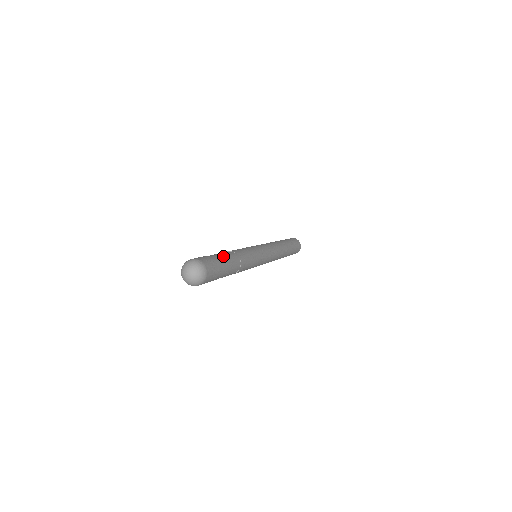
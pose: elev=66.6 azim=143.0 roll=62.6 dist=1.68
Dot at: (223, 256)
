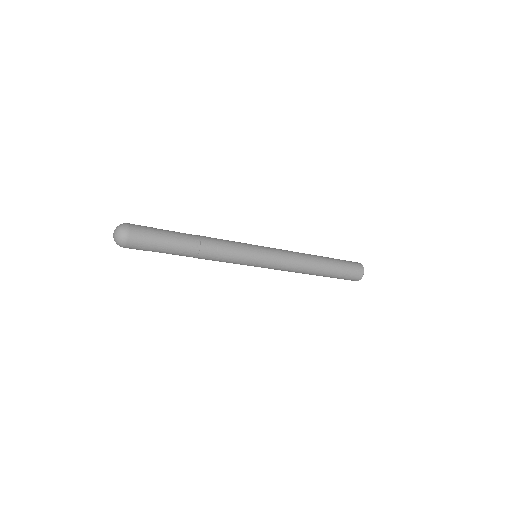
Dot at: occluded
